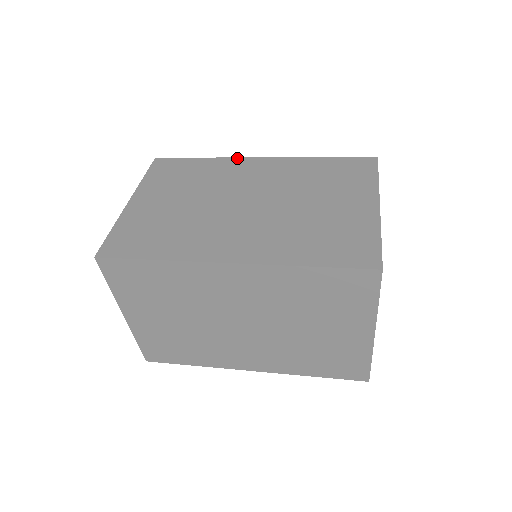
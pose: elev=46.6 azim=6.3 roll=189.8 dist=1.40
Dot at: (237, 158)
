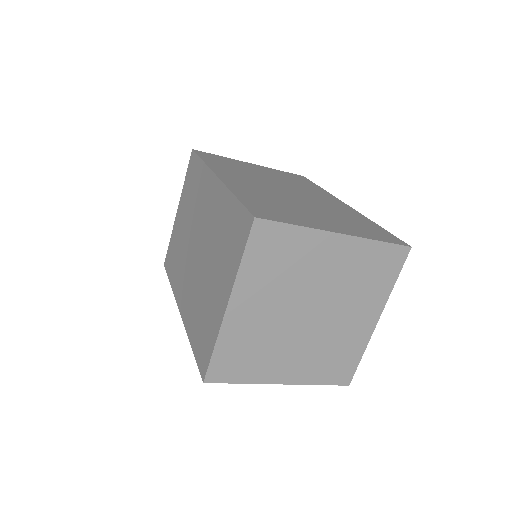
Dot at: (209, 170)
